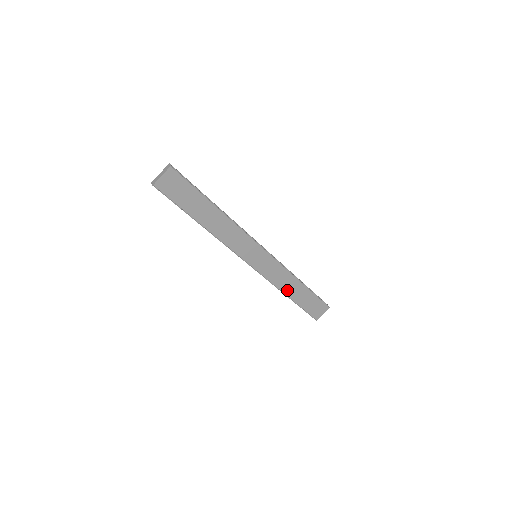
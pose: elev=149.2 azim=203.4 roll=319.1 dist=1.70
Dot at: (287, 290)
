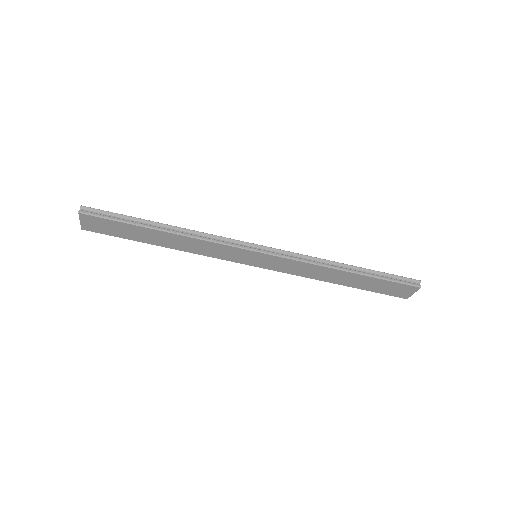
Dot at: (329, 279)
